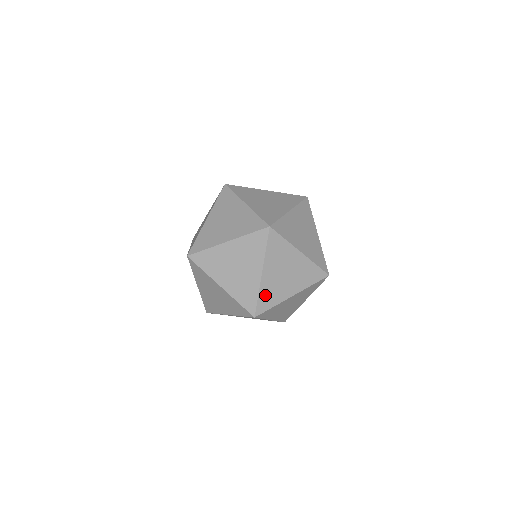
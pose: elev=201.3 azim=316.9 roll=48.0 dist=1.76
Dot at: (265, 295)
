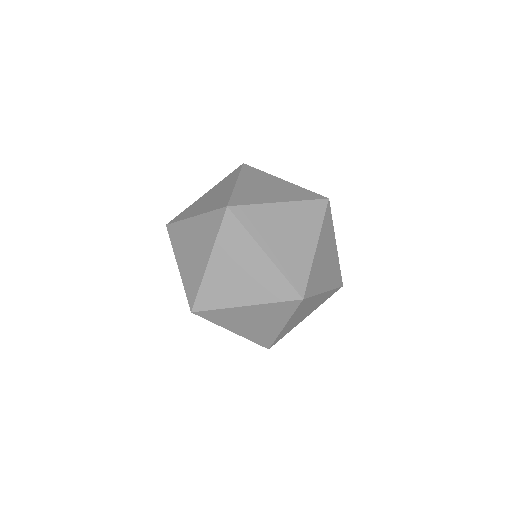
Dot at: (222, 314)
